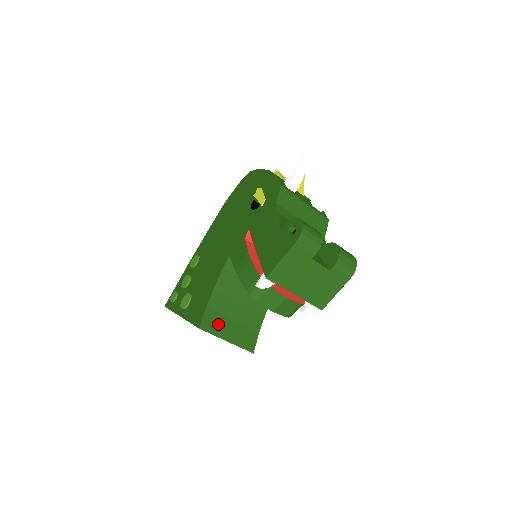
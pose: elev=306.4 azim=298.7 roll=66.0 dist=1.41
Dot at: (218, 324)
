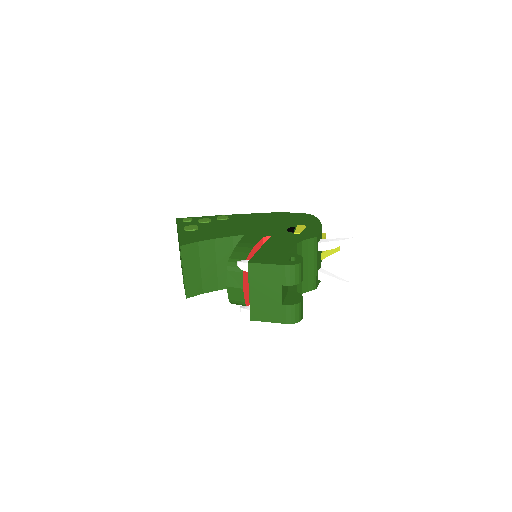
Dot at: (191, 258)
